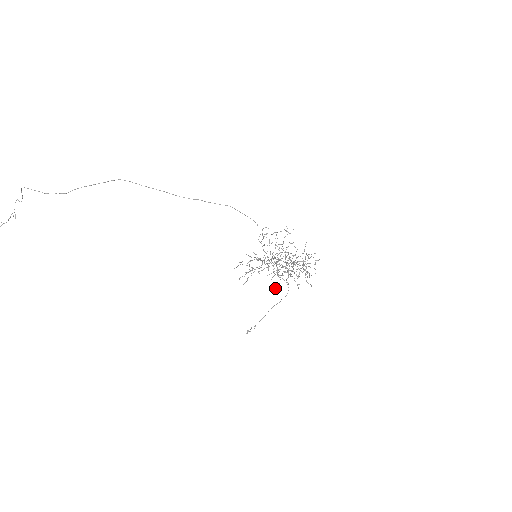
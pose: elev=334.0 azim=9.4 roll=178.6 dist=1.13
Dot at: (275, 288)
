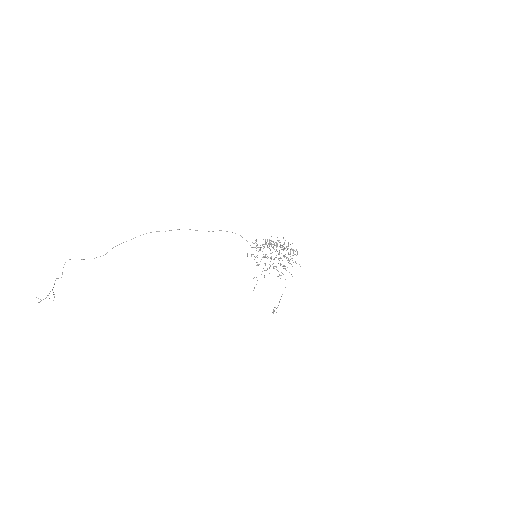
Dot at: occluded
